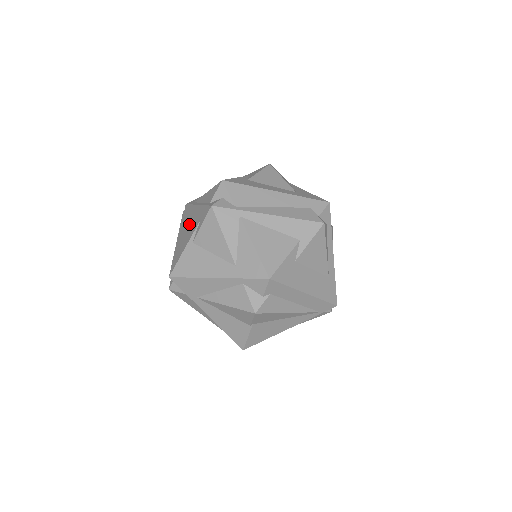
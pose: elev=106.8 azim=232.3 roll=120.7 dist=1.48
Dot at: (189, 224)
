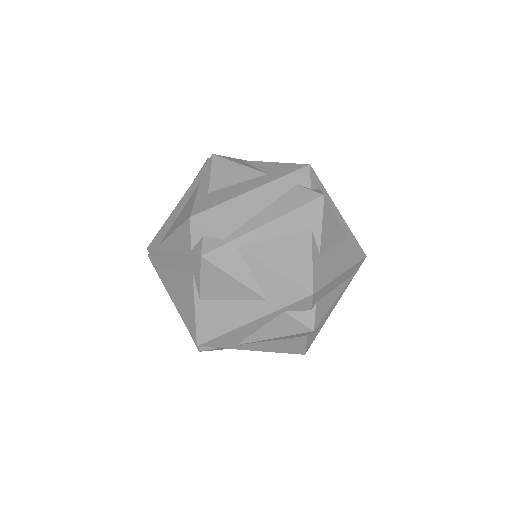
Dot at: (175, 276)
